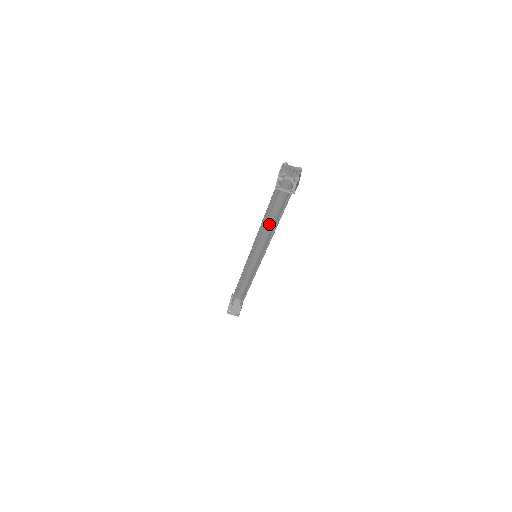
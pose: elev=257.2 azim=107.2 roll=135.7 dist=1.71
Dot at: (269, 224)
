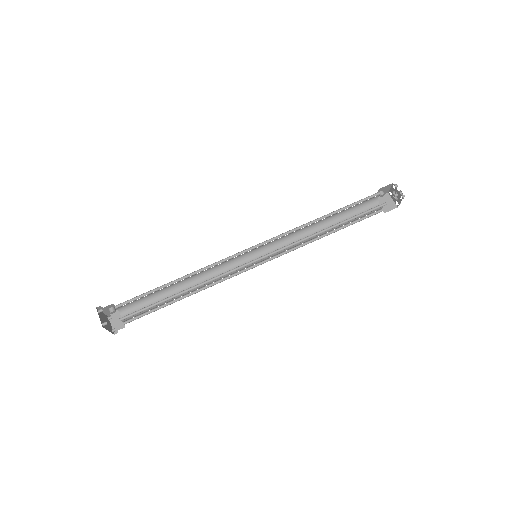
Dot at: occluded
